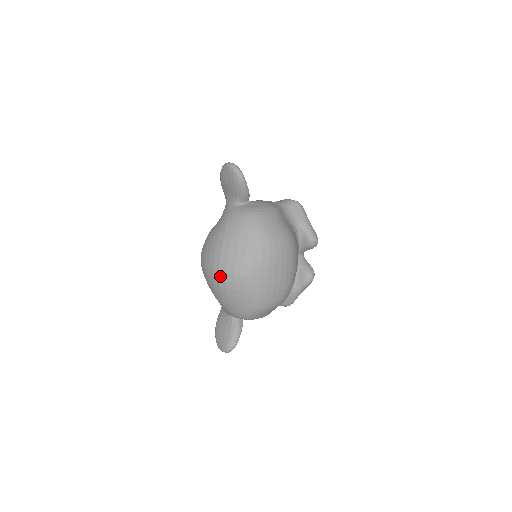
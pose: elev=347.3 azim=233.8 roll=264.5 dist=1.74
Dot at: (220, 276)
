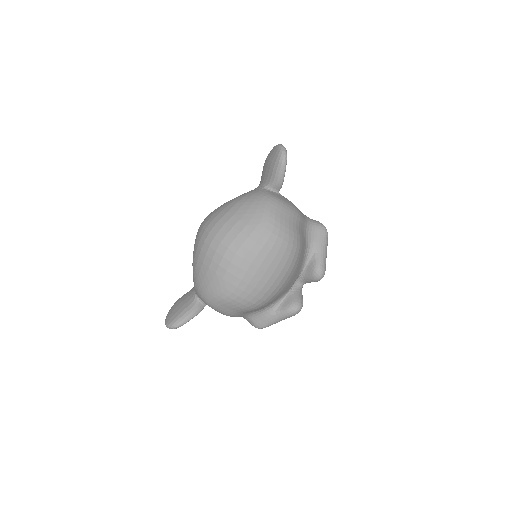
Dot at: (207, 238)
